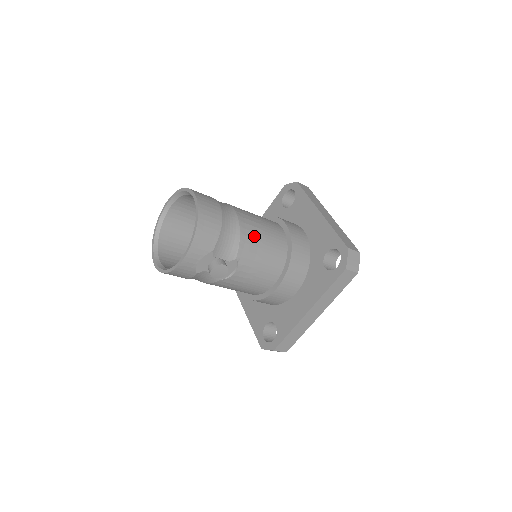
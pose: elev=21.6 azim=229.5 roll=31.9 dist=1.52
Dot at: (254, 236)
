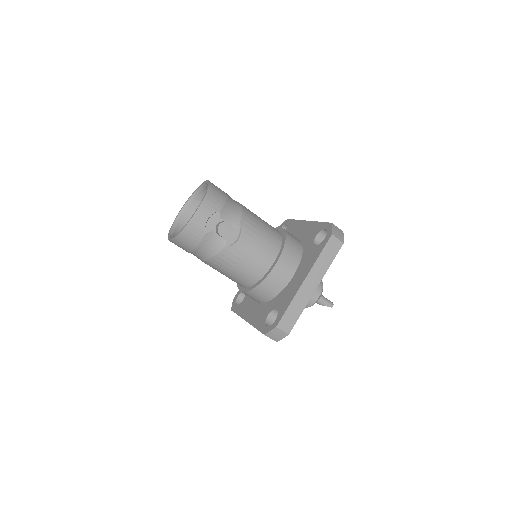
Dot at: (254, 217)
